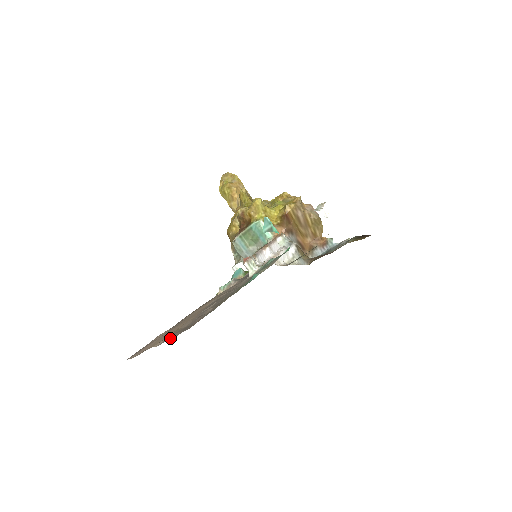
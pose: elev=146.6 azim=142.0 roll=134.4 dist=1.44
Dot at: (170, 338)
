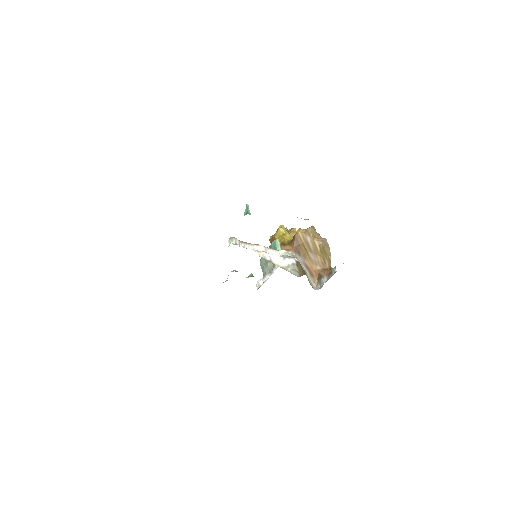
Dot at: occluded
